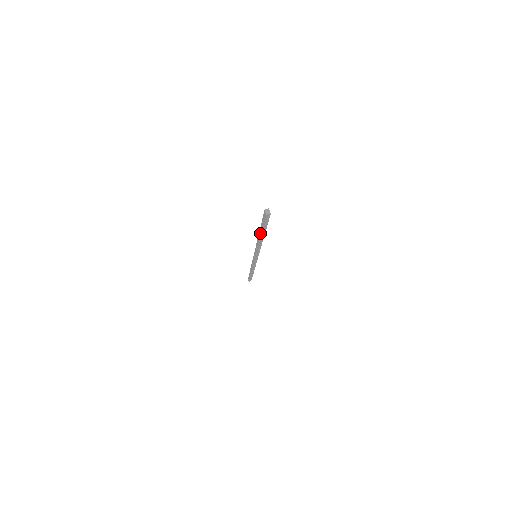
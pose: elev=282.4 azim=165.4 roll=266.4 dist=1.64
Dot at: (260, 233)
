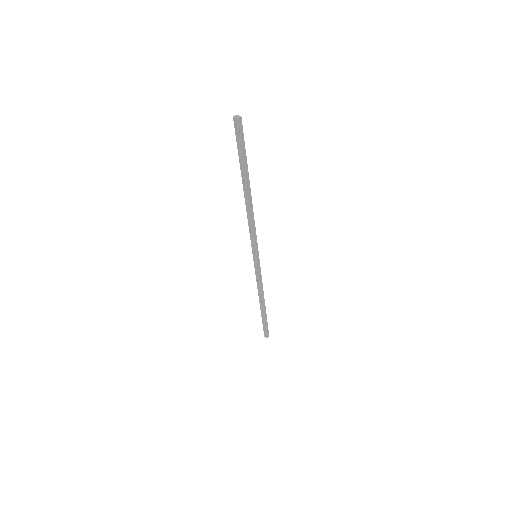
Dot at: (244, 181)
